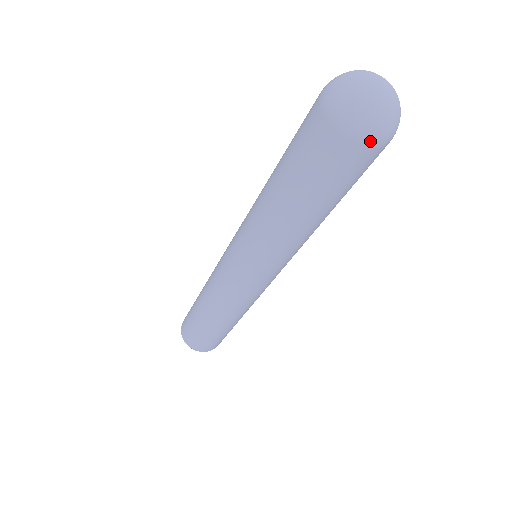
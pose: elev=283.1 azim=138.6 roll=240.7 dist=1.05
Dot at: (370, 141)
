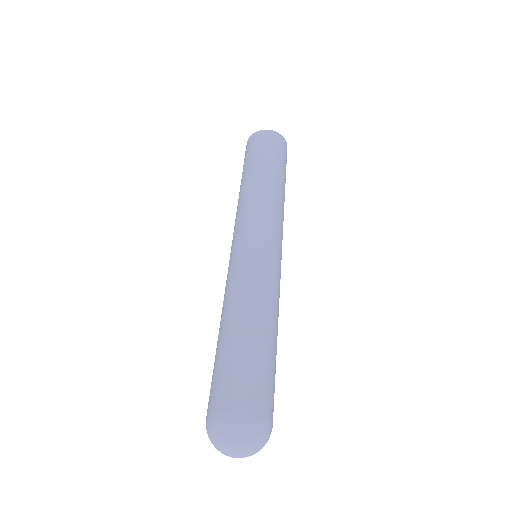
Dot at: occluded
